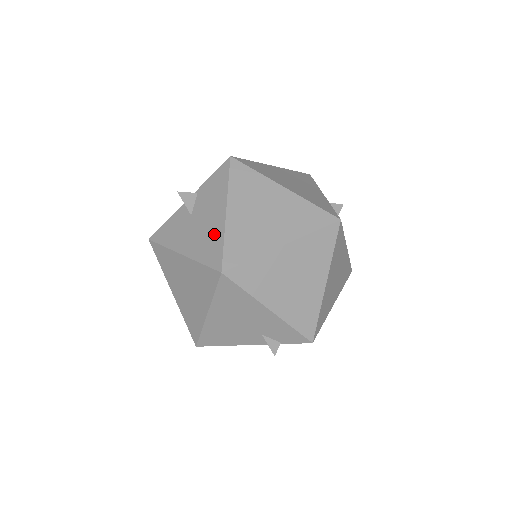
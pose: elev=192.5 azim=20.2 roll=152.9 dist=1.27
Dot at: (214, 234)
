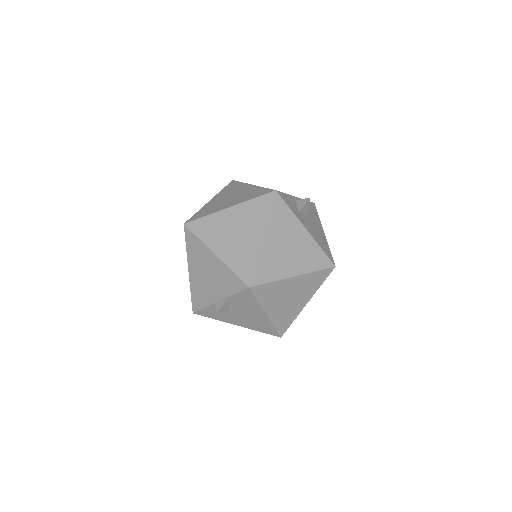
Dot at: (263, 323)
